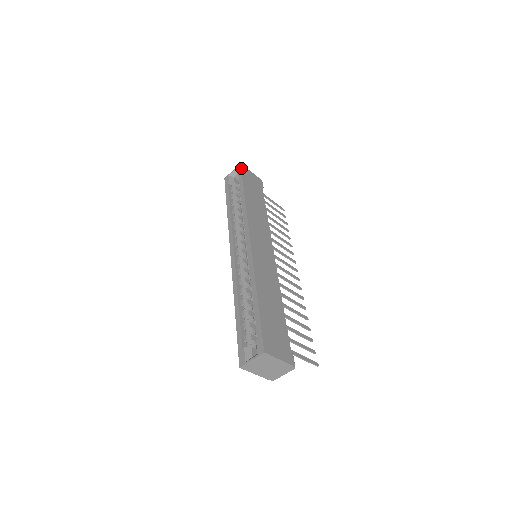
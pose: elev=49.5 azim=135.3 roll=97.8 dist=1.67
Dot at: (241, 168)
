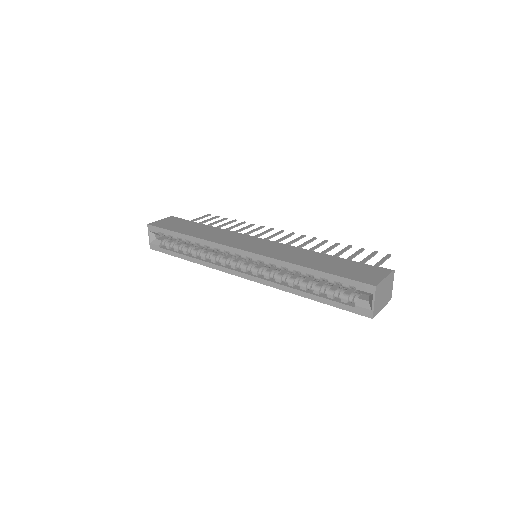
Dot at: (153, 226)
